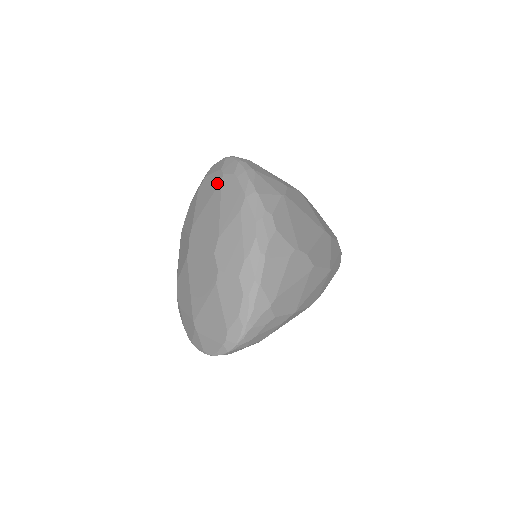
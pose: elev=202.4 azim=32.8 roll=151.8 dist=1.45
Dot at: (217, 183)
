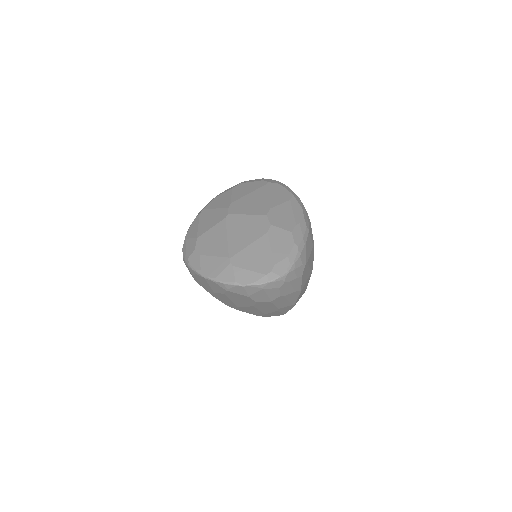
Dot at: (261, 185)
